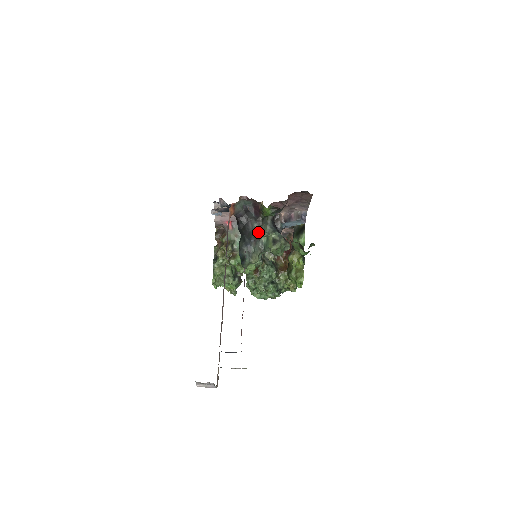
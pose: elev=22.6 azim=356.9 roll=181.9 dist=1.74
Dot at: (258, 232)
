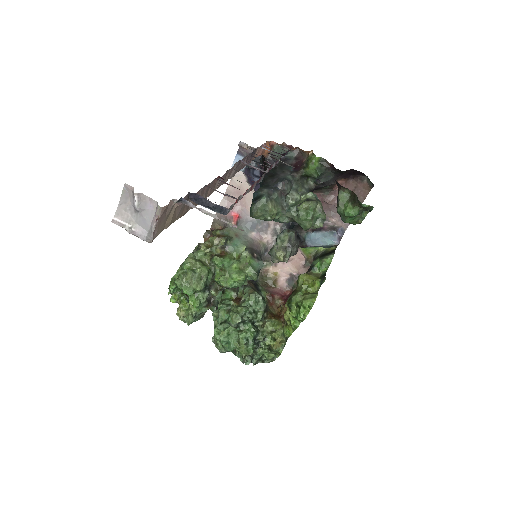
Dot at: (291, 182)
